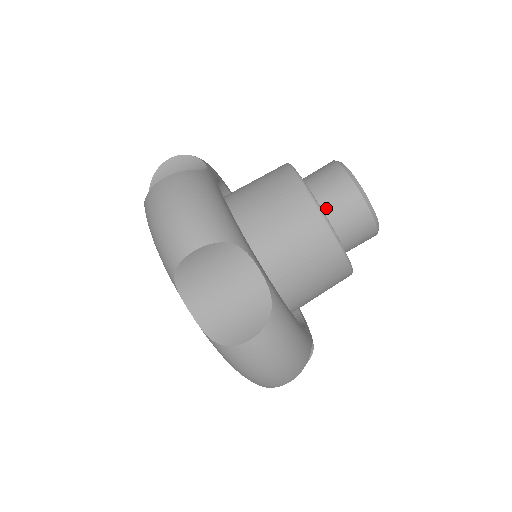
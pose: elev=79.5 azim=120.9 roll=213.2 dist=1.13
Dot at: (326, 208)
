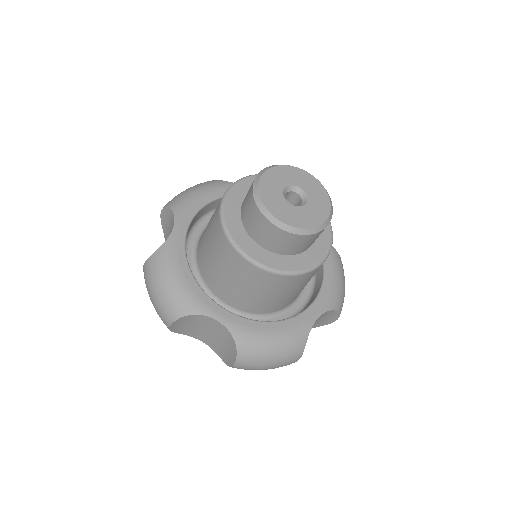
Dot at: (303, 250)
